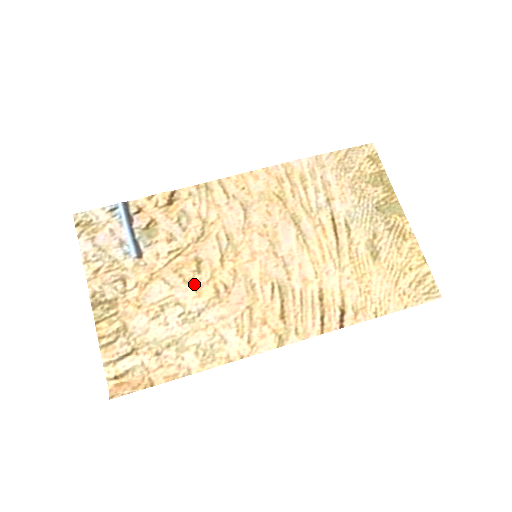
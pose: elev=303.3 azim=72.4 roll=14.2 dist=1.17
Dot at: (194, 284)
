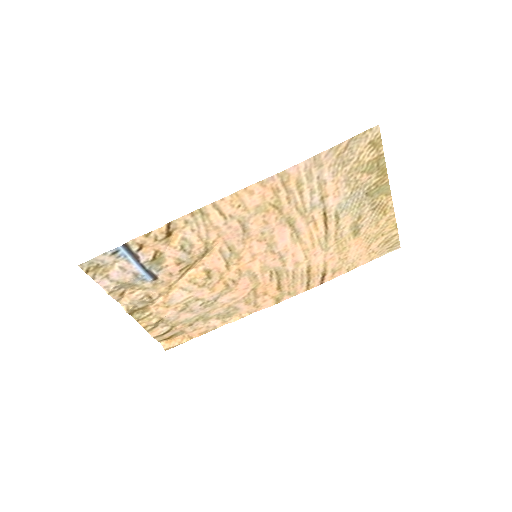
Dot at: (208, 286)
